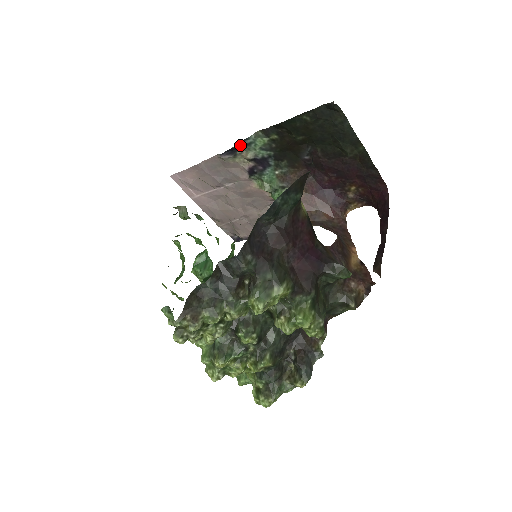
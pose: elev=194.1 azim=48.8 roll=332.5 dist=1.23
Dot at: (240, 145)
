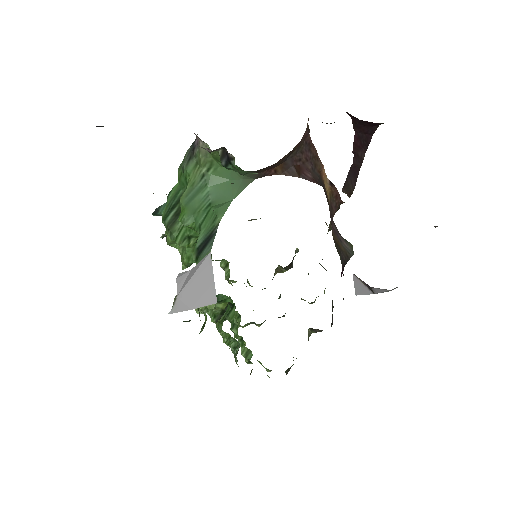
Dot at: occluded
